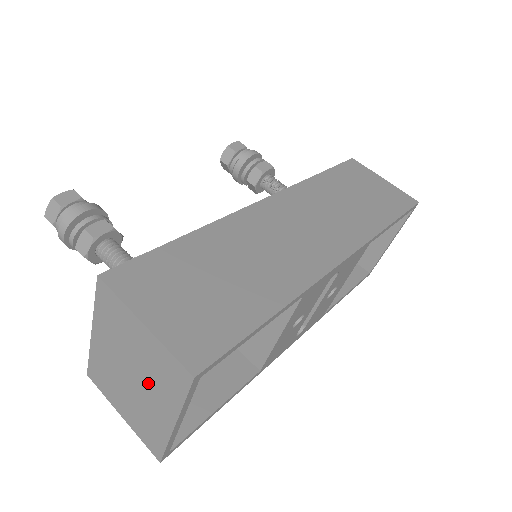
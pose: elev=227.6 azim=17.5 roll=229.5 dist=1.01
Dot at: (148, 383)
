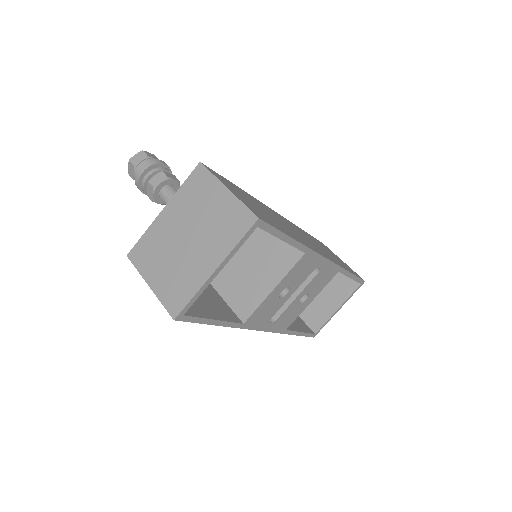
Dot at: (205, 239)
